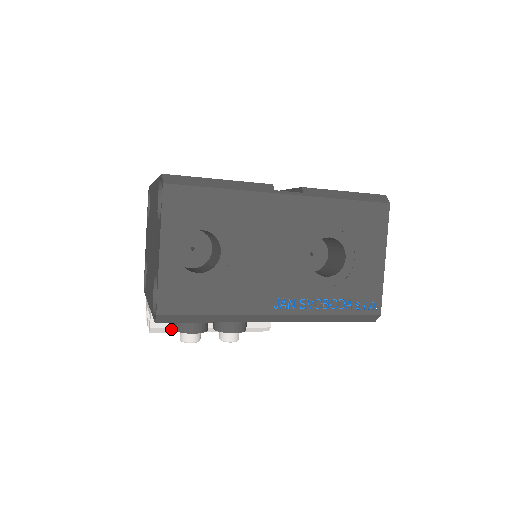
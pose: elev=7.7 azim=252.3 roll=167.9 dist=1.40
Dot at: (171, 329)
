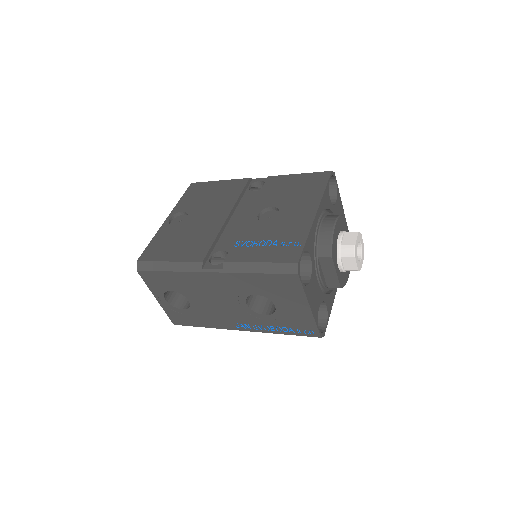
Dot at: occluded
